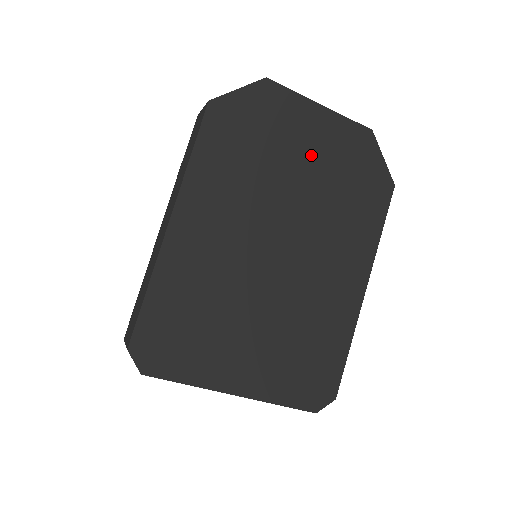
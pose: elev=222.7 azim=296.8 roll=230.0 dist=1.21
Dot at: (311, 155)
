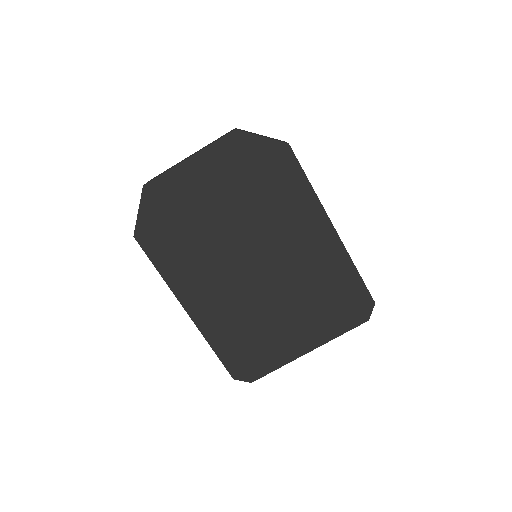
Dot at: (216, 195)
